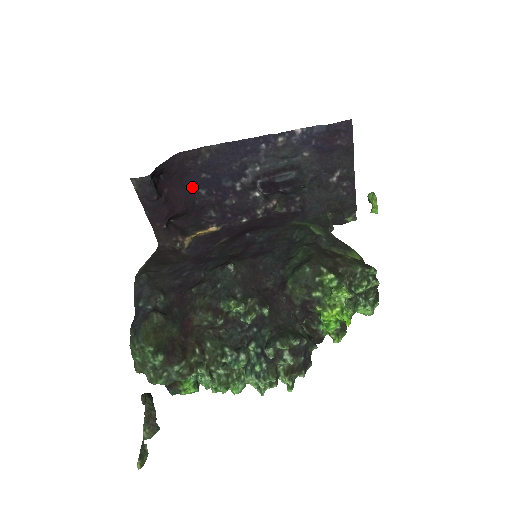
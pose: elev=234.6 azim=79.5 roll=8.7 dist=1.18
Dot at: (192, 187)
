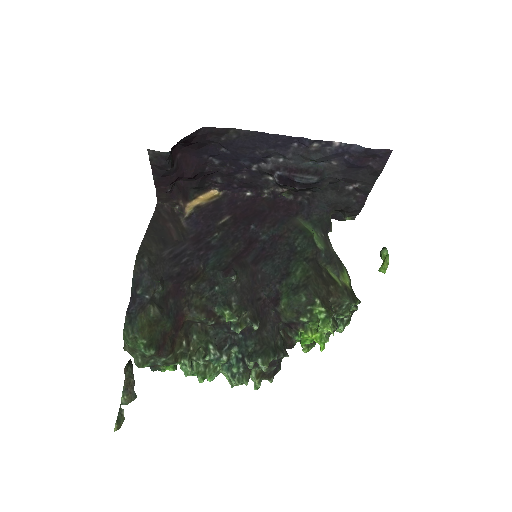
Dot at: (207, 155)
